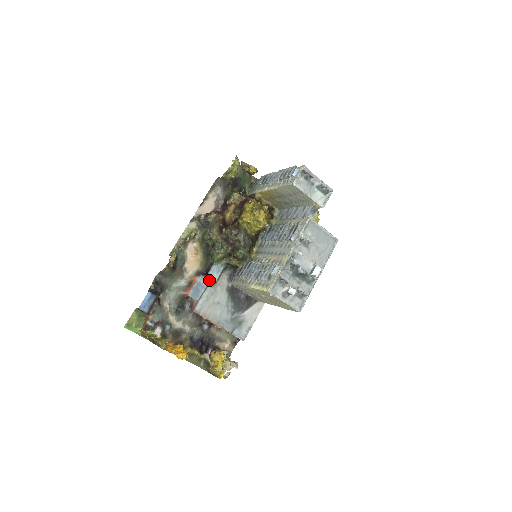
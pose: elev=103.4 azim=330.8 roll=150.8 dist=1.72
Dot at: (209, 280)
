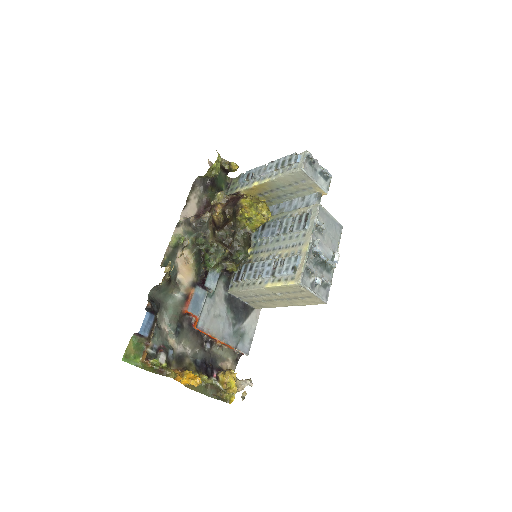
Dot at: (207, 290)
